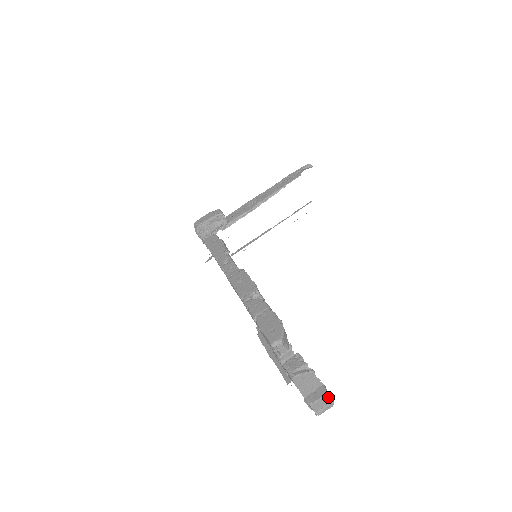
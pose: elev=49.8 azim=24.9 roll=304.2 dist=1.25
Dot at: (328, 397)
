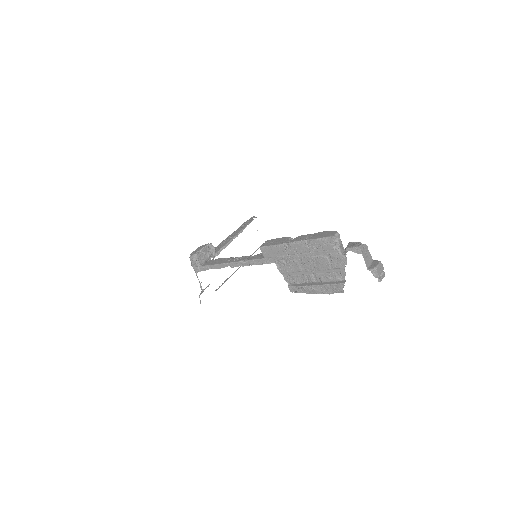
Dot at: (381, 264)
